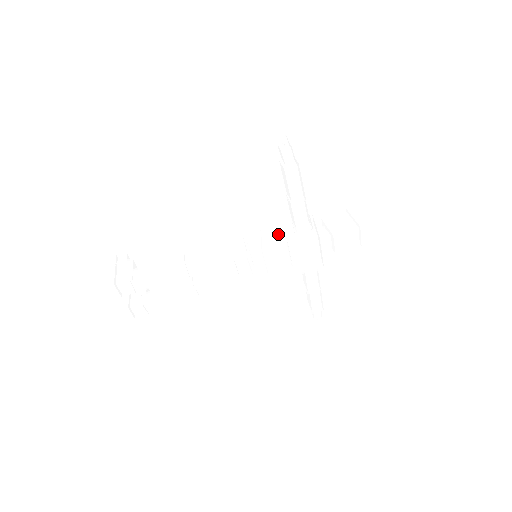
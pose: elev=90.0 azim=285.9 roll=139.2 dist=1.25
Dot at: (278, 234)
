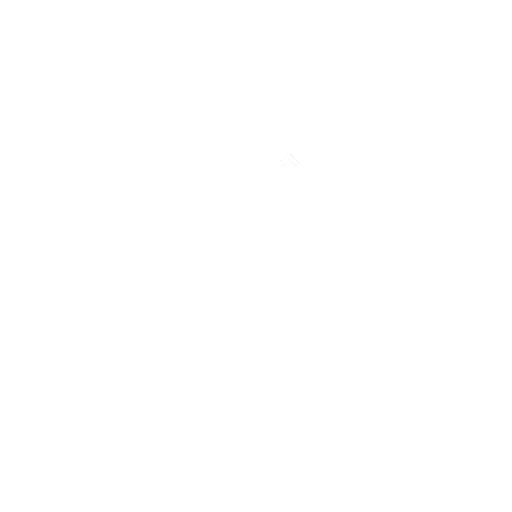
Dot at: (267, 232)
